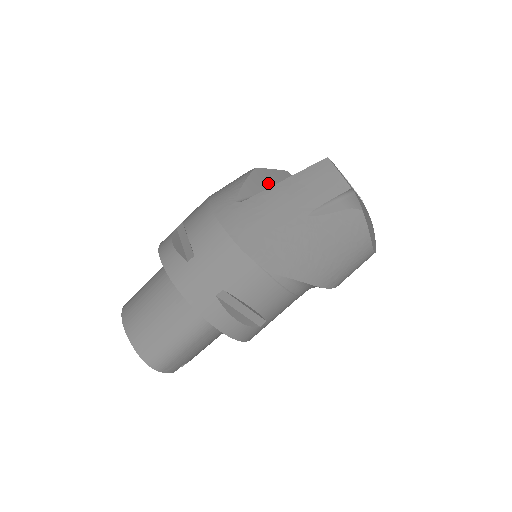
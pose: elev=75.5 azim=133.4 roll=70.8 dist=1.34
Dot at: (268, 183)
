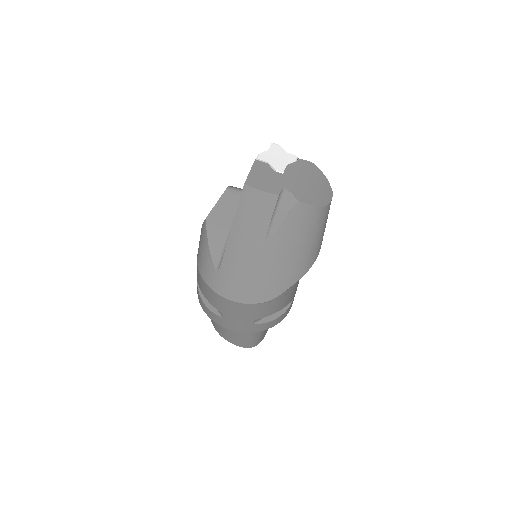
Dot at: (222, 226)
